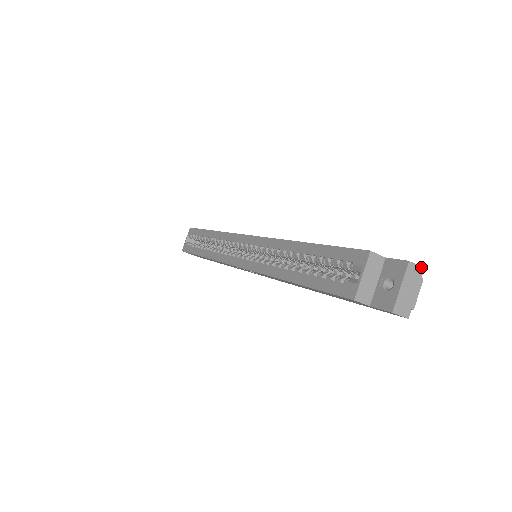
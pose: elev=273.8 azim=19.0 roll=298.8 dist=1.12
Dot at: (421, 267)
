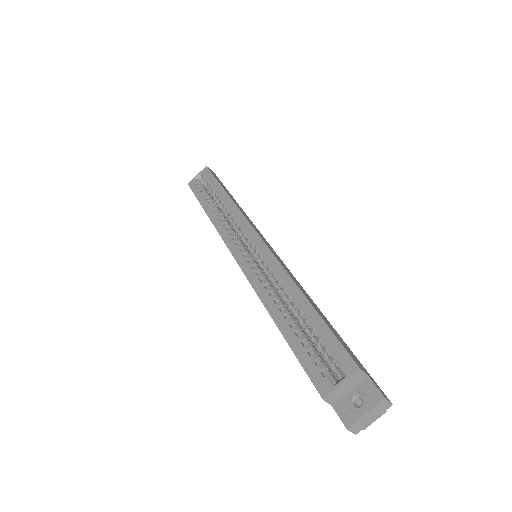
Dot at: (391, 404)
